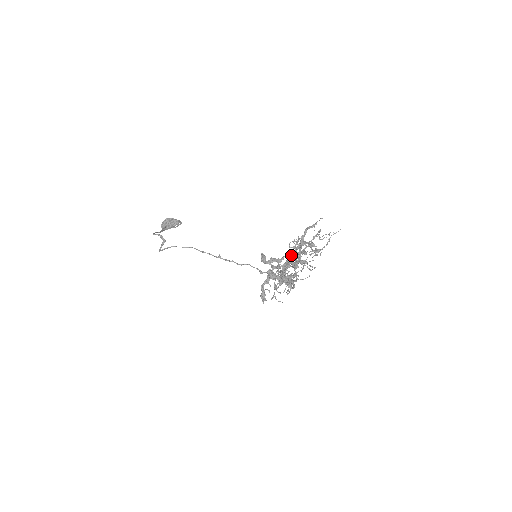
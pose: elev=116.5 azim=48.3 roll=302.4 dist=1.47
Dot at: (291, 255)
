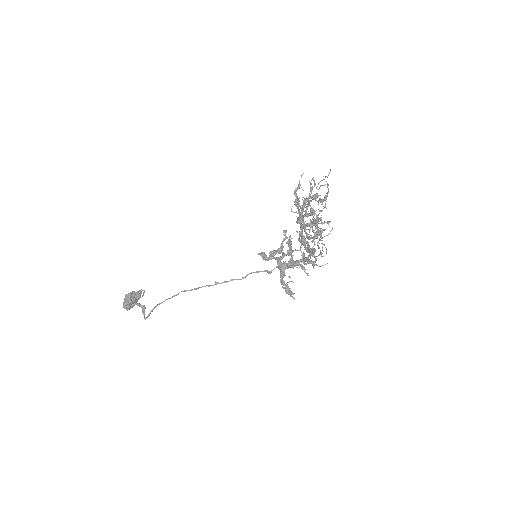
Dot at: (301, 218)
